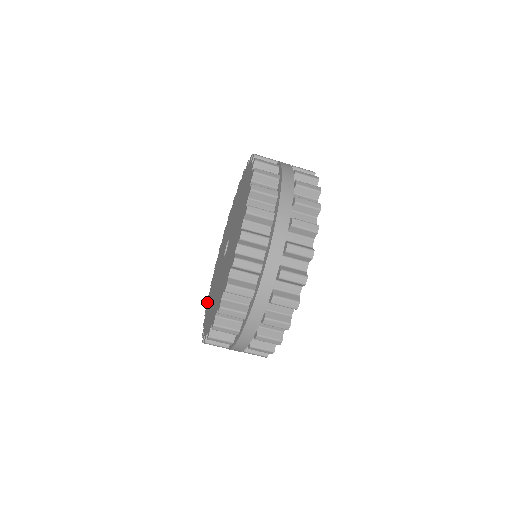
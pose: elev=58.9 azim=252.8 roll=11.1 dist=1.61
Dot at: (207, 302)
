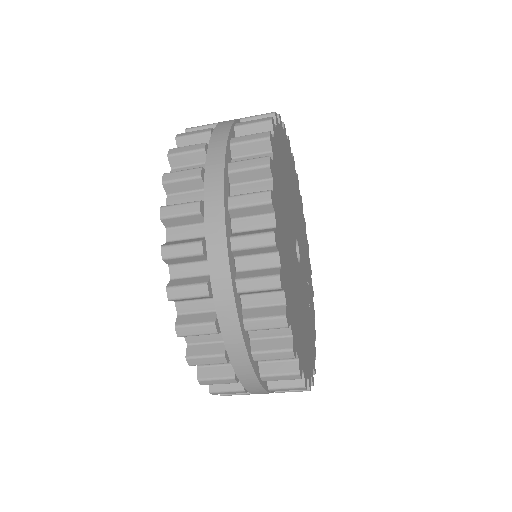
Dot at: occluded
